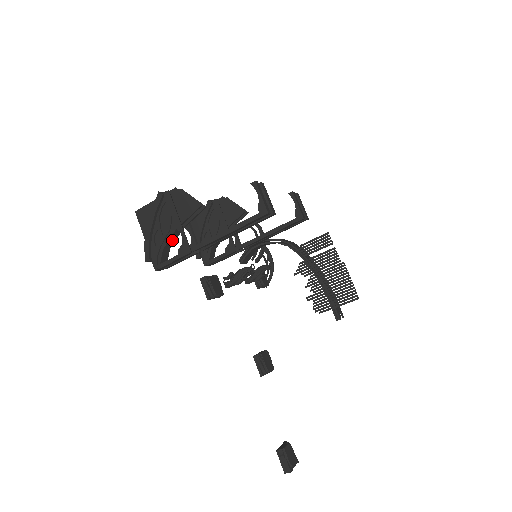
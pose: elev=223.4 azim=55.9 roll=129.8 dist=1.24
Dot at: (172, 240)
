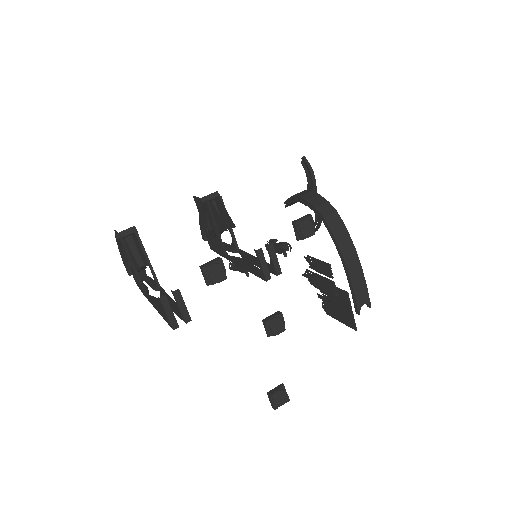
Dot at: (141, 269)
